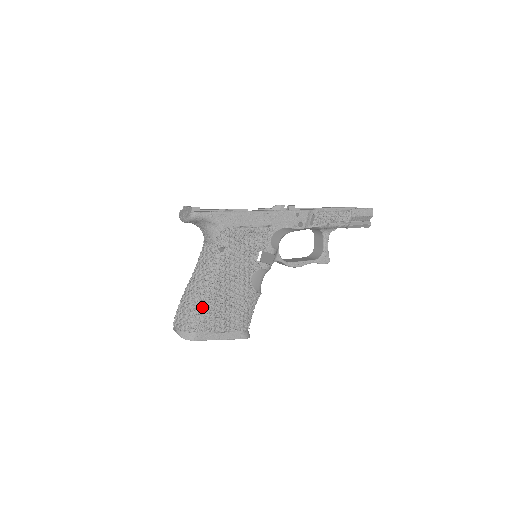
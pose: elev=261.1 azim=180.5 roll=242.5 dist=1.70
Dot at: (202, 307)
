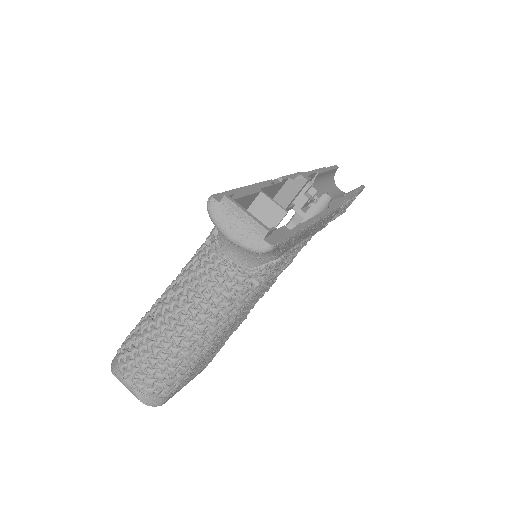
Dot at: (195, 365)
